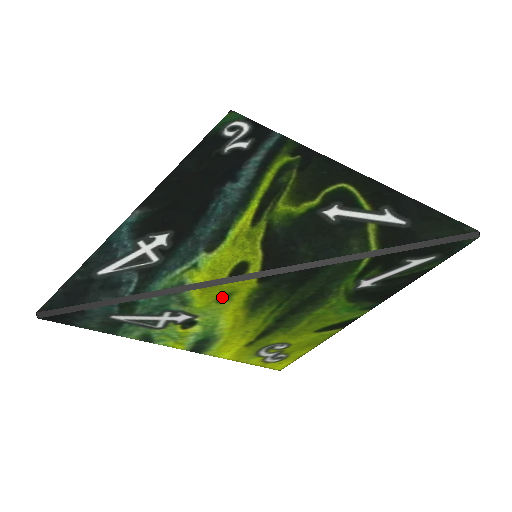
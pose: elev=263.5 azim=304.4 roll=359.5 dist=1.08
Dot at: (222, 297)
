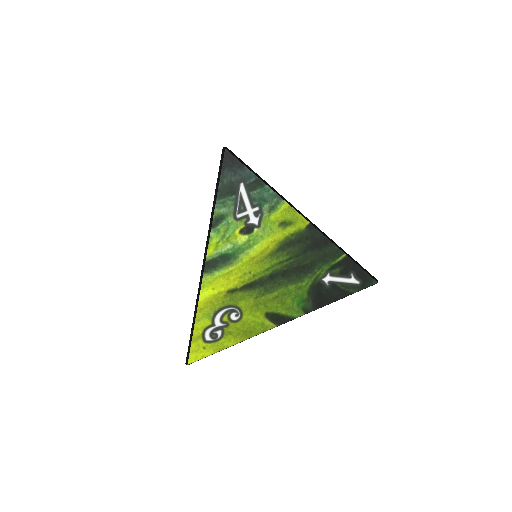
Dot at: (285, 222)
